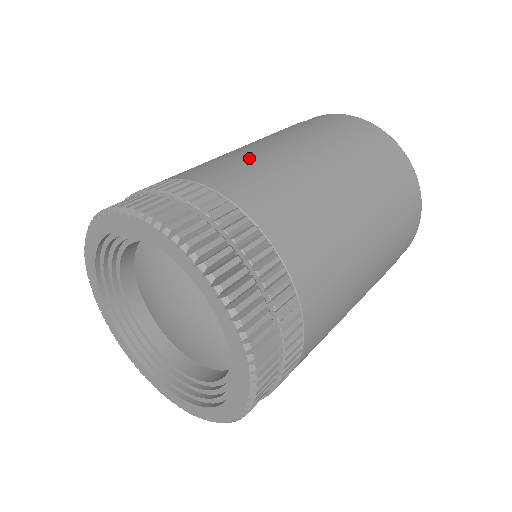
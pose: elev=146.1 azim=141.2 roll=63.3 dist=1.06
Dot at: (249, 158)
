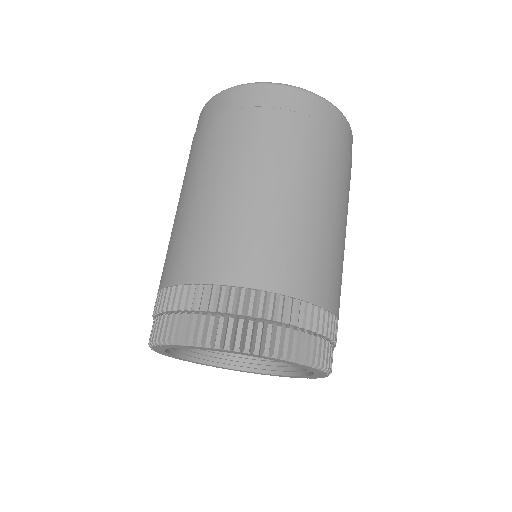
Dot at: (291, 232)
